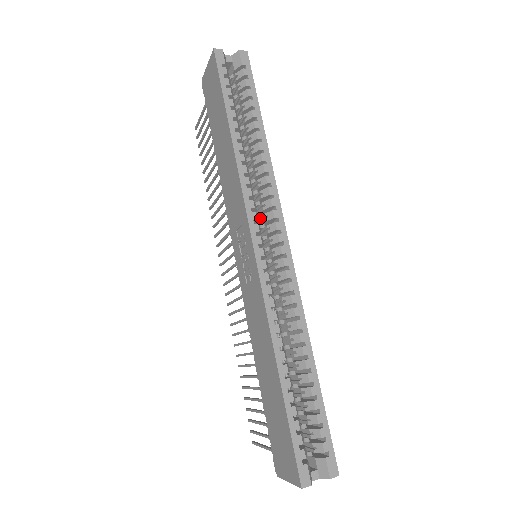
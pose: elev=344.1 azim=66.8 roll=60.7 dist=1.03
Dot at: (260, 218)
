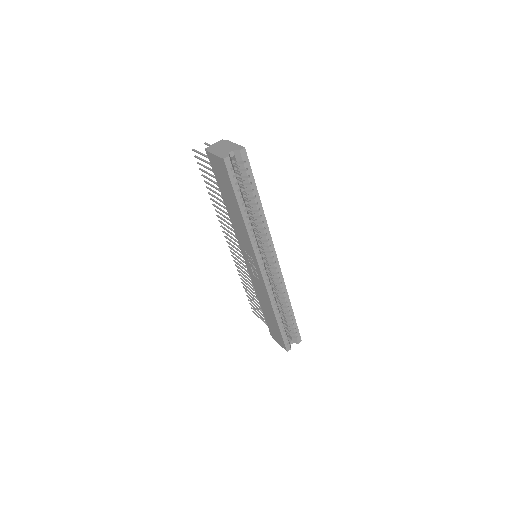
Dot at: (260, 245)
